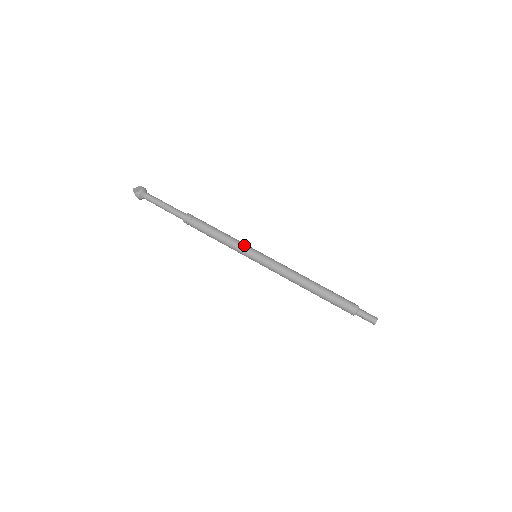
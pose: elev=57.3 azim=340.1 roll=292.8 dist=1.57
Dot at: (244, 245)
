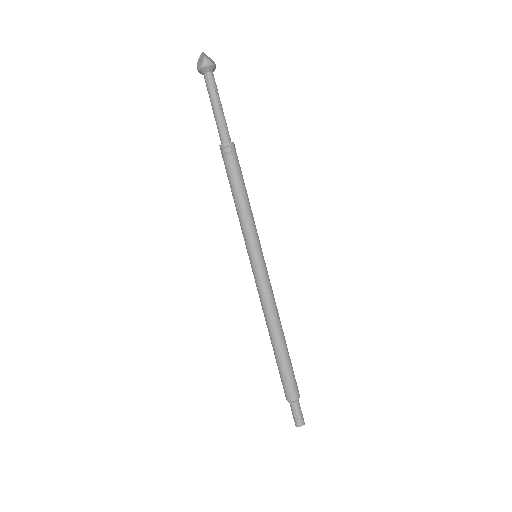
Dot at: occluded
